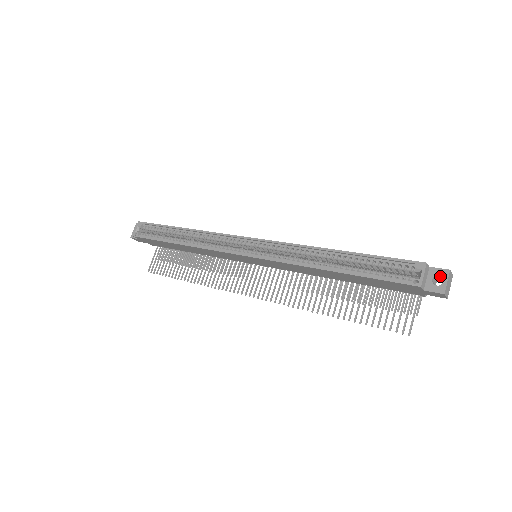
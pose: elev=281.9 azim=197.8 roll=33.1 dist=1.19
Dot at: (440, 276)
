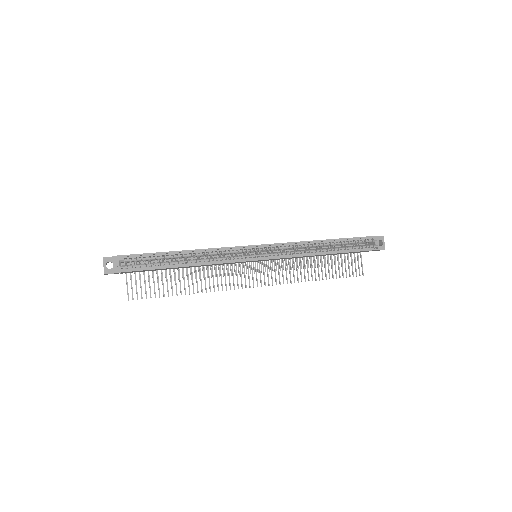
Dot at: (379, 240)
